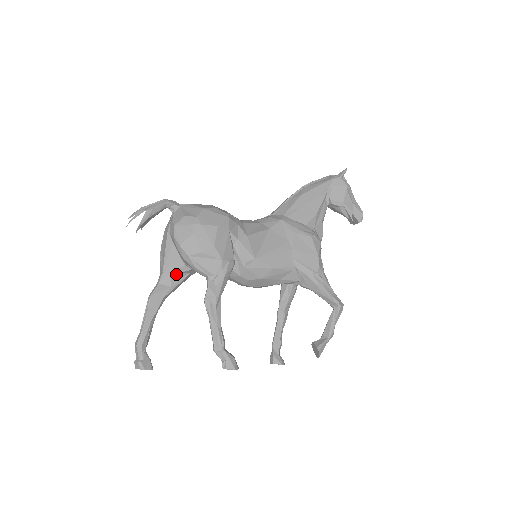
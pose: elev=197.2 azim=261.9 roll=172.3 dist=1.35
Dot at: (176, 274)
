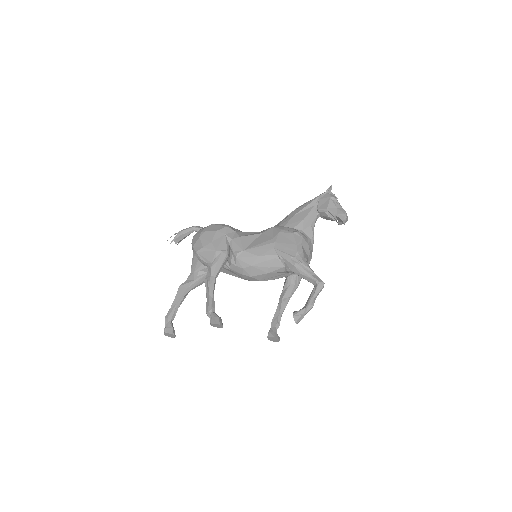
Dot at: (198, 272)
